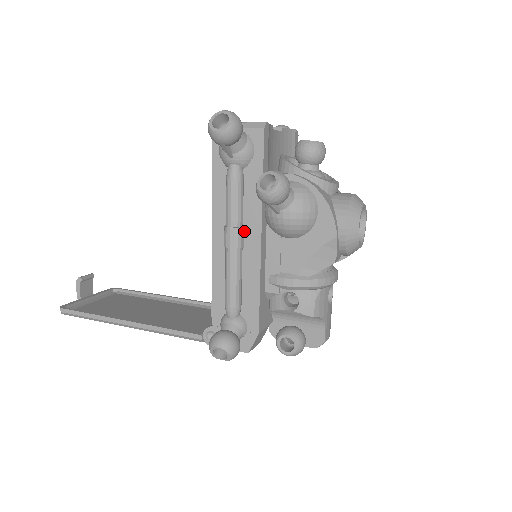
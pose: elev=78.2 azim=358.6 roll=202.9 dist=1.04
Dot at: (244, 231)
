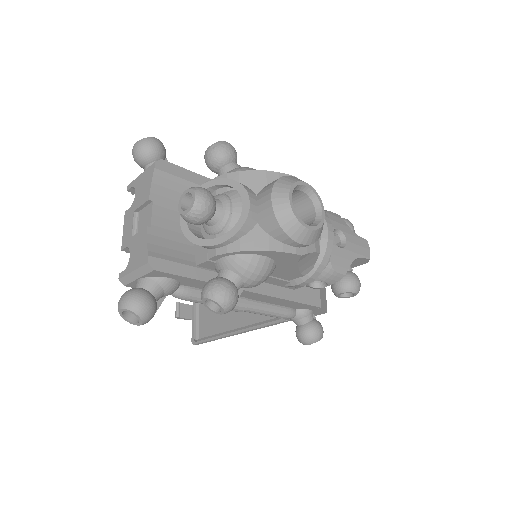
Dot at: occluded
